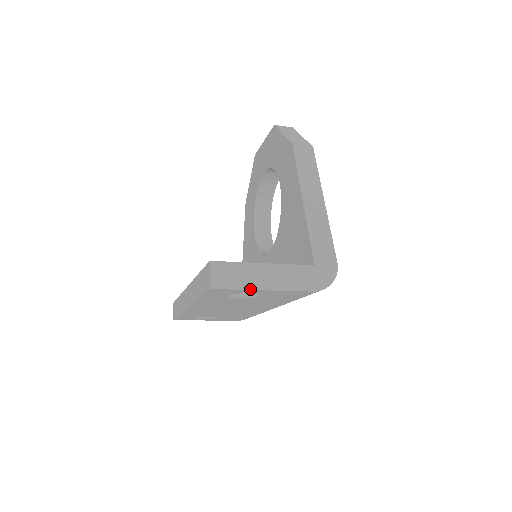
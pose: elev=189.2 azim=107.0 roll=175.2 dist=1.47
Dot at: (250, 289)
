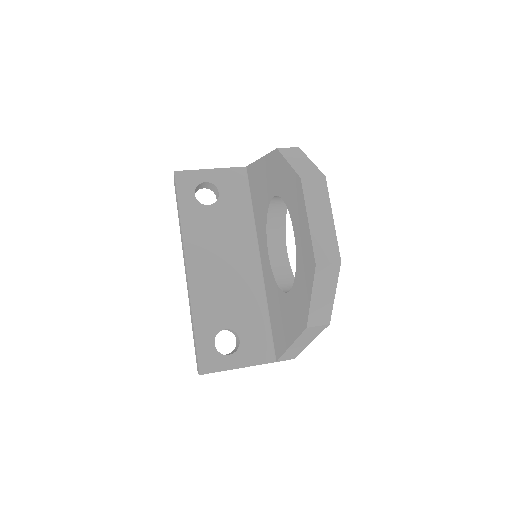
Dot at: occluded
